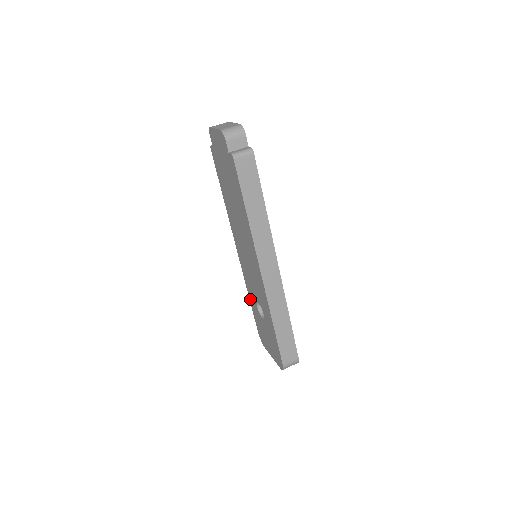
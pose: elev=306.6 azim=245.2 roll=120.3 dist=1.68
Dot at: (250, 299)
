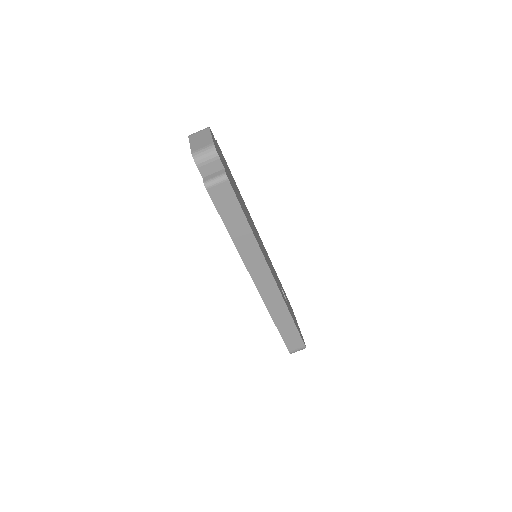
Dot at: occluded
